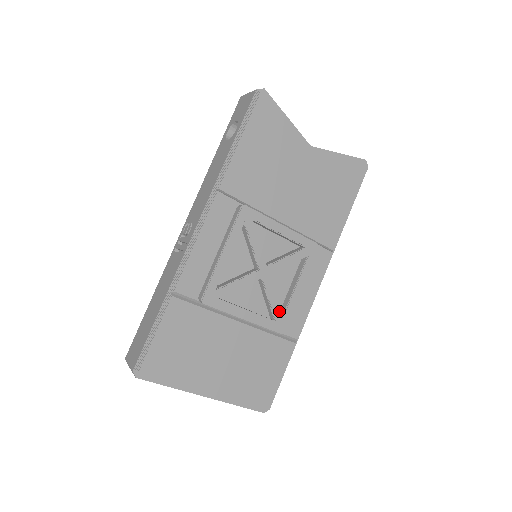
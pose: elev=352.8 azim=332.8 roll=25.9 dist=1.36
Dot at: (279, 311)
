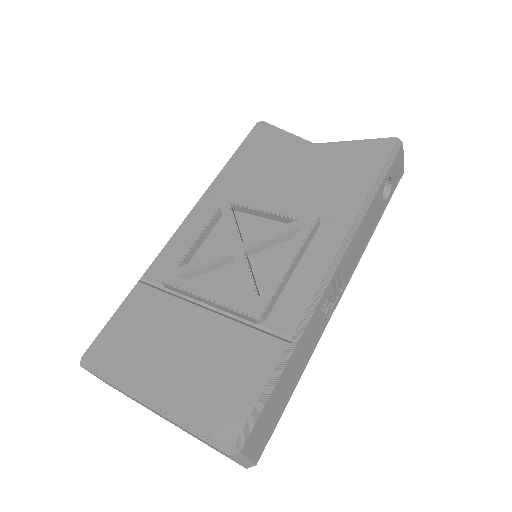
Dot at: (254, 290)
